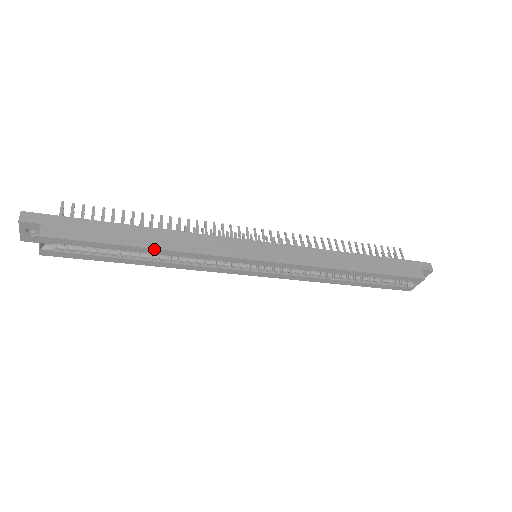
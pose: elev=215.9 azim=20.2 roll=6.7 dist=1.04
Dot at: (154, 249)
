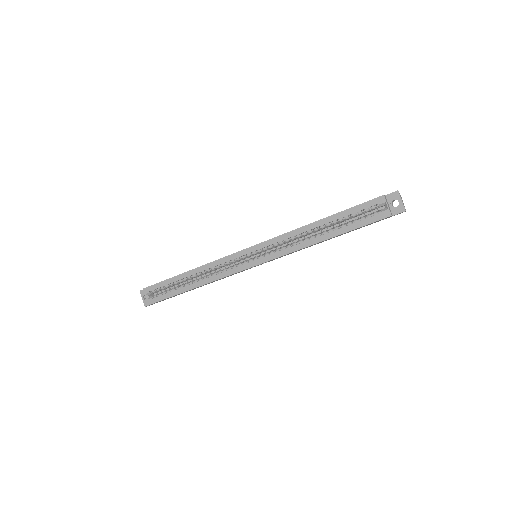
Dot at: (190, 271)
